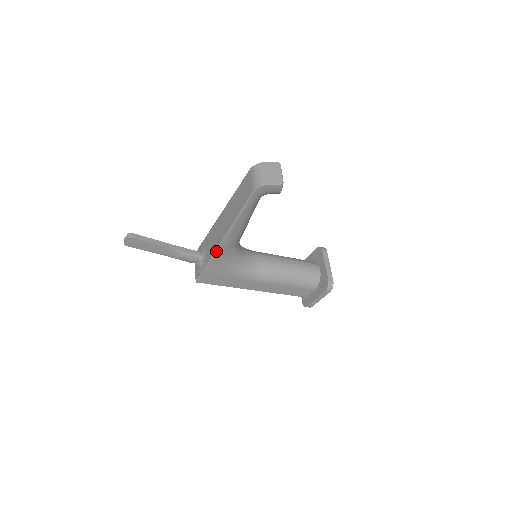
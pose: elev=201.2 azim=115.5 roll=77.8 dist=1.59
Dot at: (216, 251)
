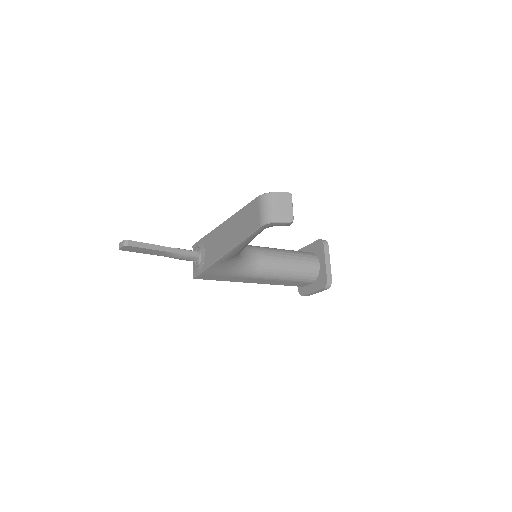
Dot at: (216, 261)
